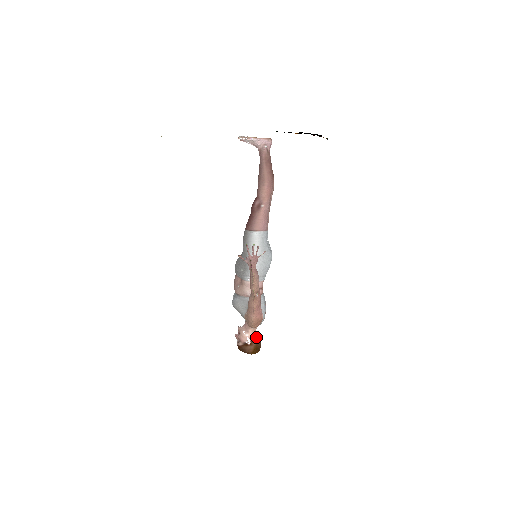
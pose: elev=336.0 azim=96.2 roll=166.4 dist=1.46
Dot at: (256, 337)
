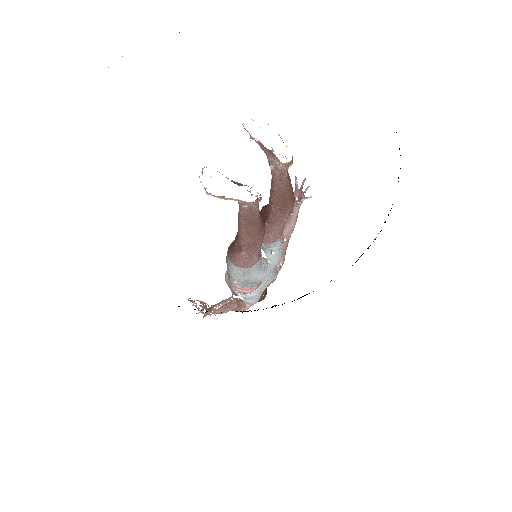
Dot at: occluded
